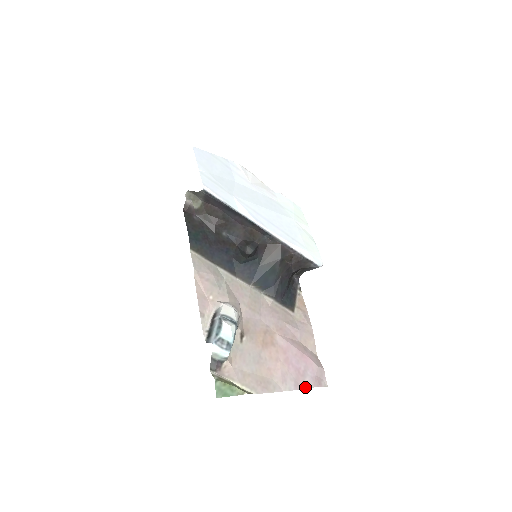
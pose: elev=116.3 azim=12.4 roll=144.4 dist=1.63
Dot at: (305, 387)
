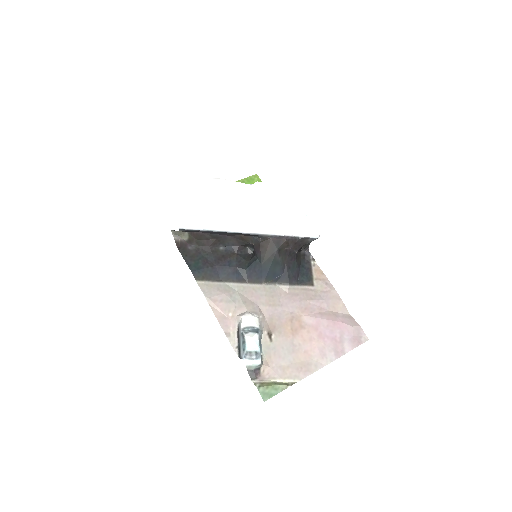
Dot at: (346, 352)
